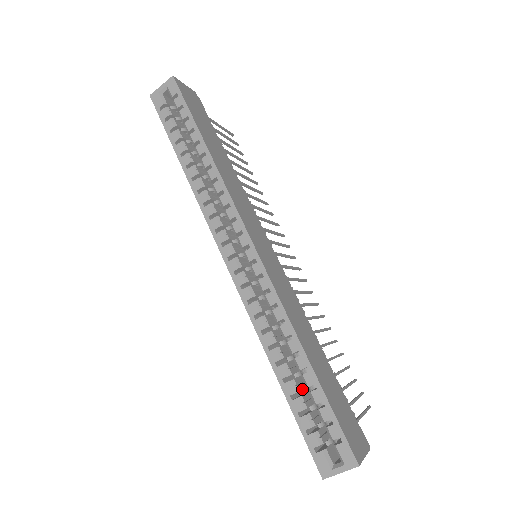
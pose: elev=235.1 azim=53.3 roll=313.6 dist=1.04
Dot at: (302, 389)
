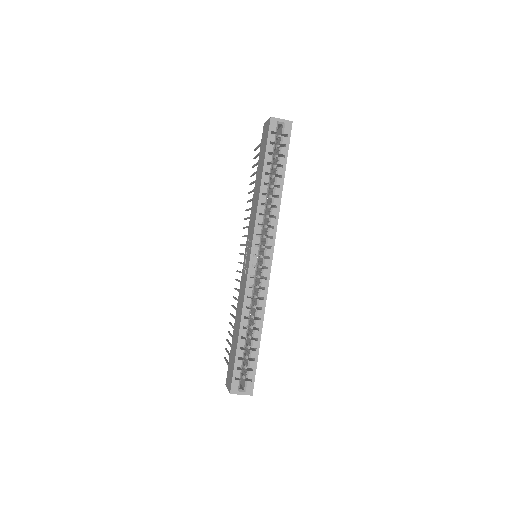
Dot at: (245, 345)
